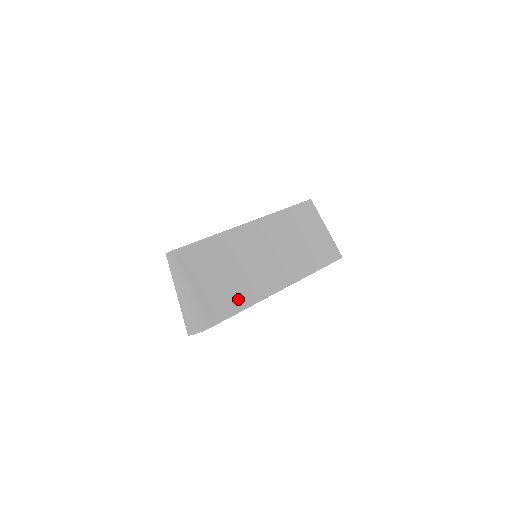
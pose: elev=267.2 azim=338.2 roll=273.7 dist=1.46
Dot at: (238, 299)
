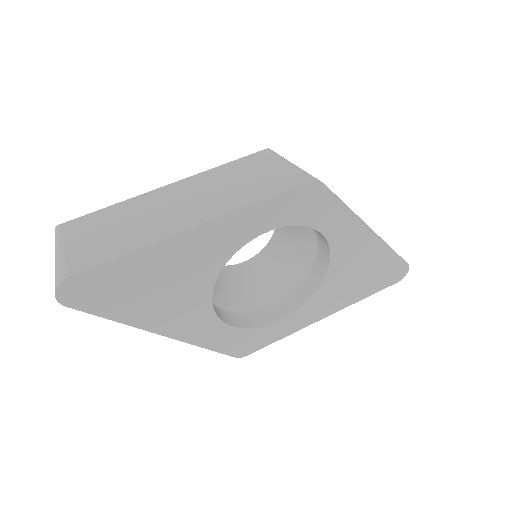
Dot at: (121, 247)
